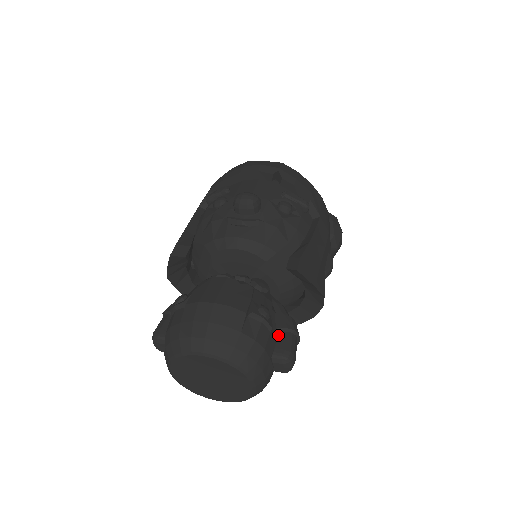
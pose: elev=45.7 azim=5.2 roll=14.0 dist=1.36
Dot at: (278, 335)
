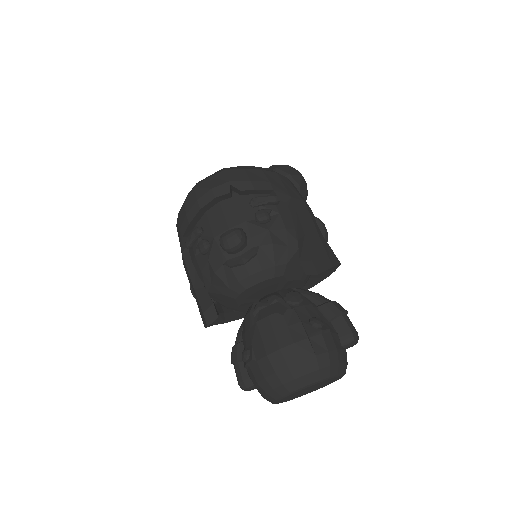
Dot at: (333, 325)
